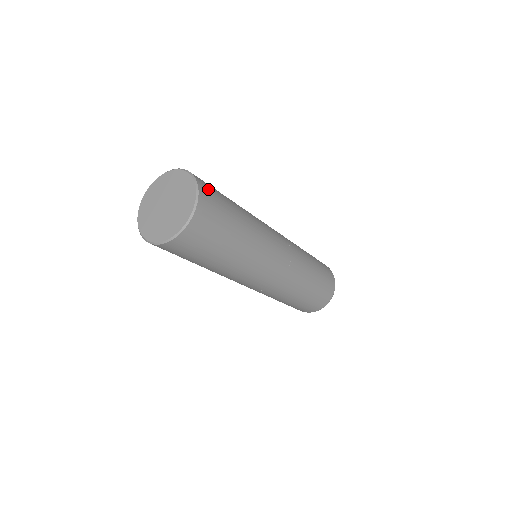
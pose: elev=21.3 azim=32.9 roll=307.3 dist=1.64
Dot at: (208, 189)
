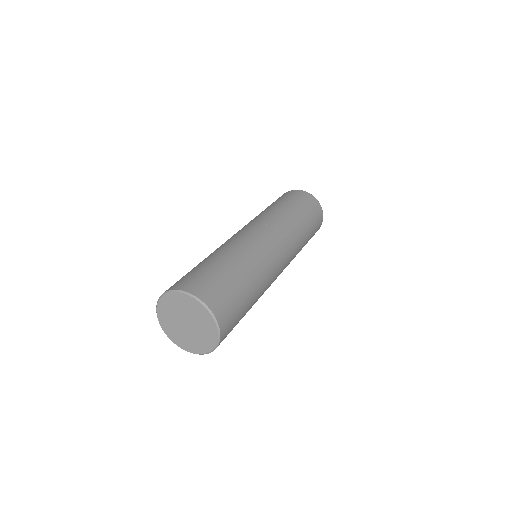
Dot at: (226, 312)
